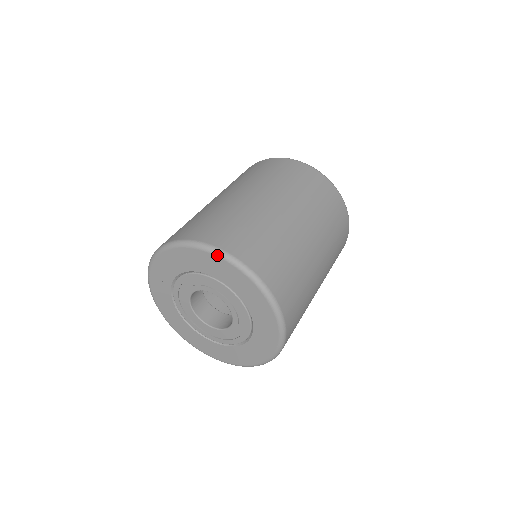
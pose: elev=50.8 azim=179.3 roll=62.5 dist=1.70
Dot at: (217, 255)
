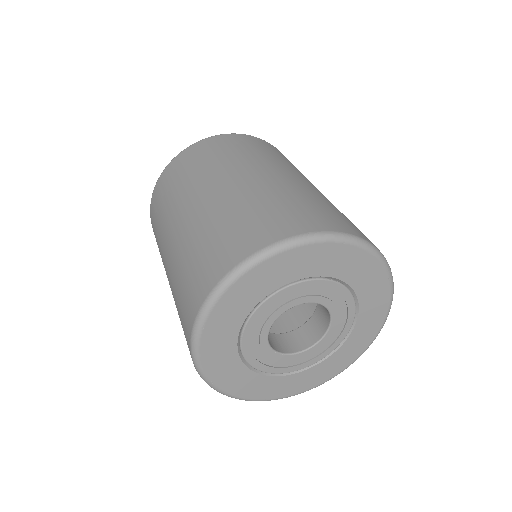
Dot at: (389, 274)
